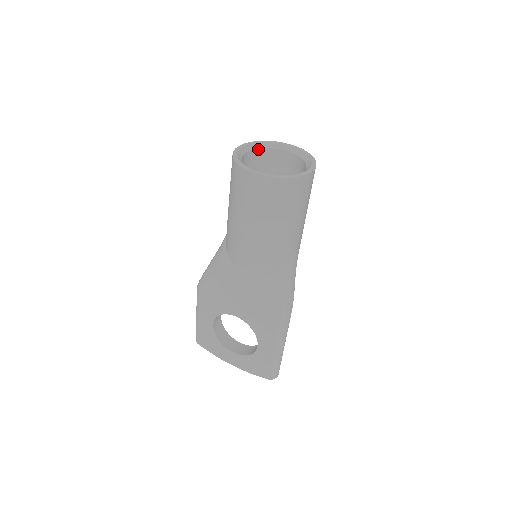
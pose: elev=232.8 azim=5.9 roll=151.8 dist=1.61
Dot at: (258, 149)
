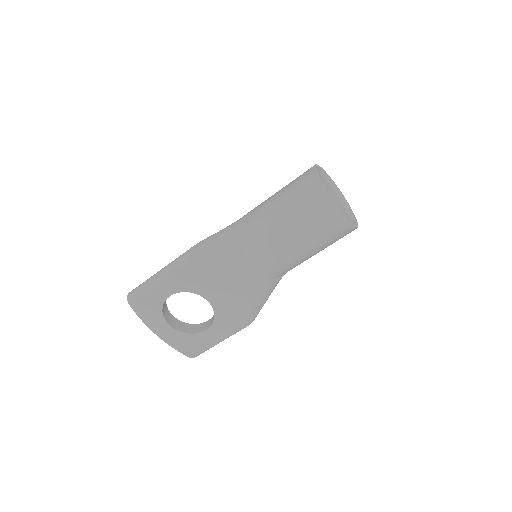
Dot at: occluded
